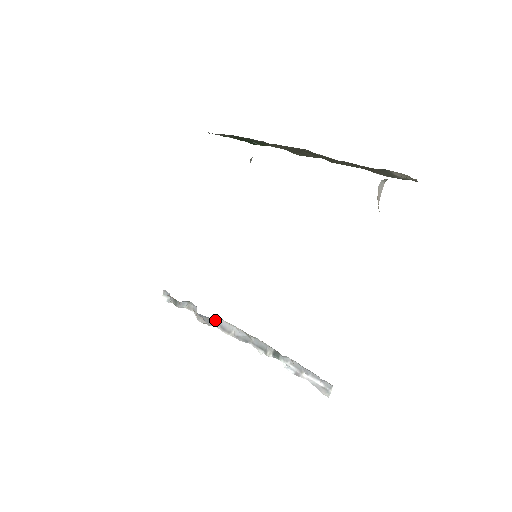
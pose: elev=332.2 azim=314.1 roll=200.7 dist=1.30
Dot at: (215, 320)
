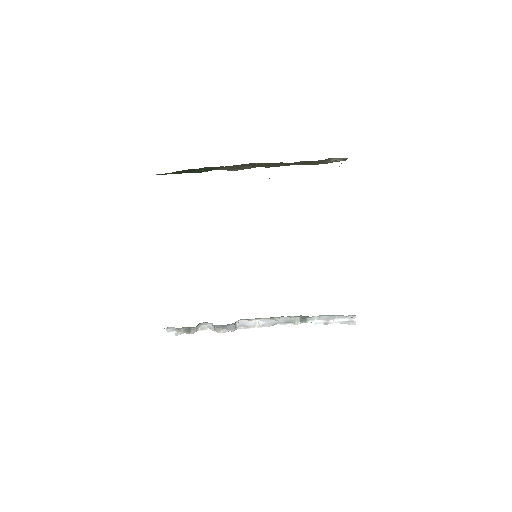
Dot at: (236, 324)
